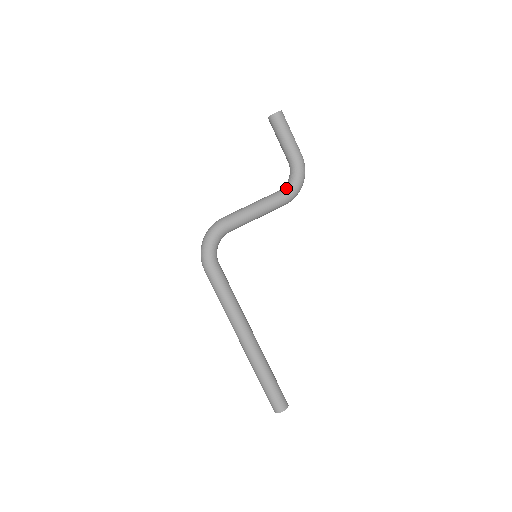
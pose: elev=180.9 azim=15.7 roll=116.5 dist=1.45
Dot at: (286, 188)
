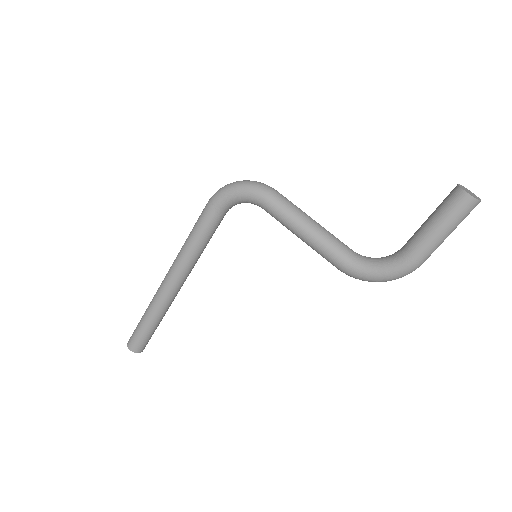
Dot at: (357, 259)
